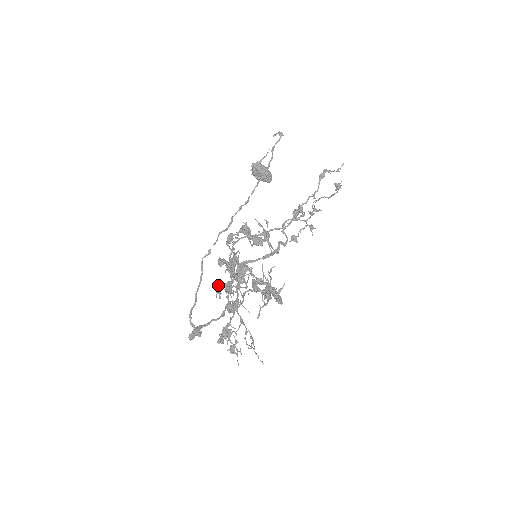
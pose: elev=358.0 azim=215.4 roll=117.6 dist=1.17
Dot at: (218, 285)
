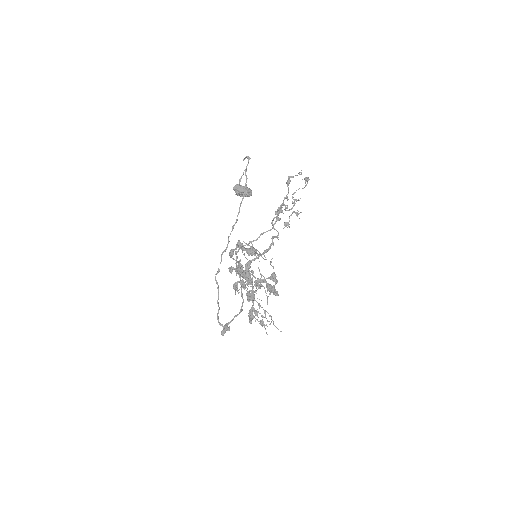
Dot at: (234, 285)
